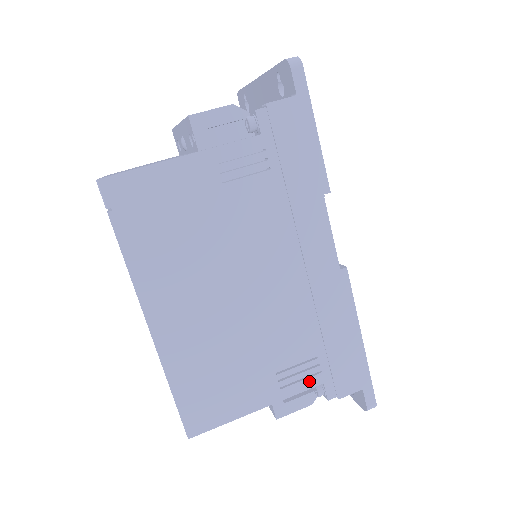
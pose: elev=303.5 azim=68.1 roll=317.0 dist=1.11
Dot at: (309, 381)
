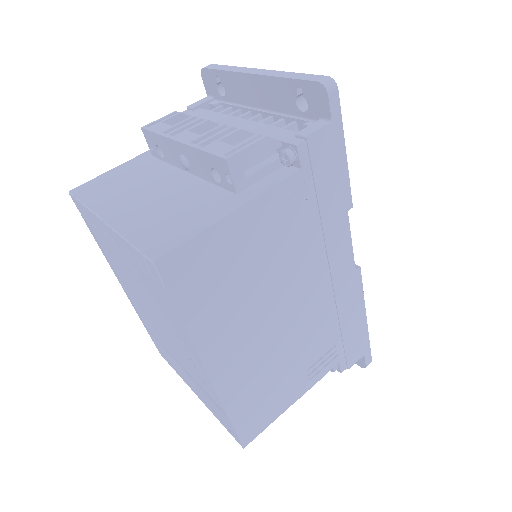
Dot at: (329, 365)
